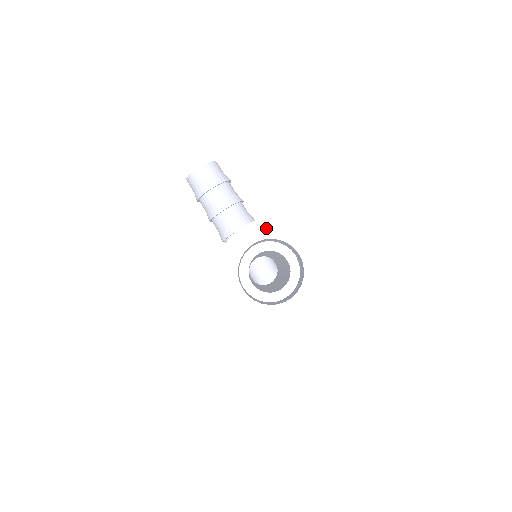
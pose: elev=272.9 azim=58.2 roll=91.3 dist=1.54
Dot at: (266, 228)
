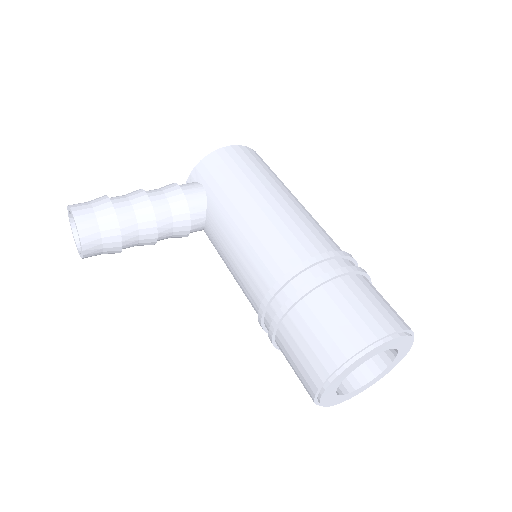
Dot at: (339, 379)
